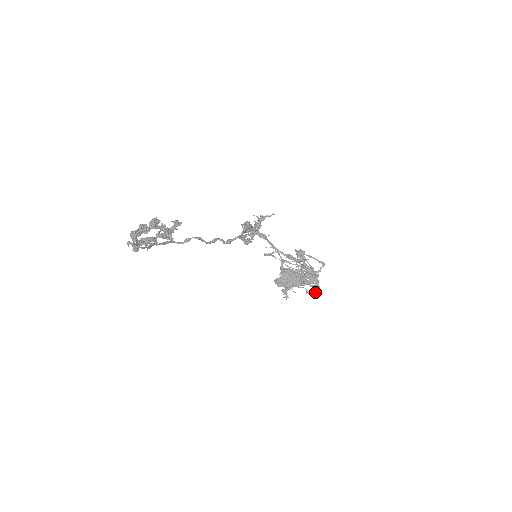
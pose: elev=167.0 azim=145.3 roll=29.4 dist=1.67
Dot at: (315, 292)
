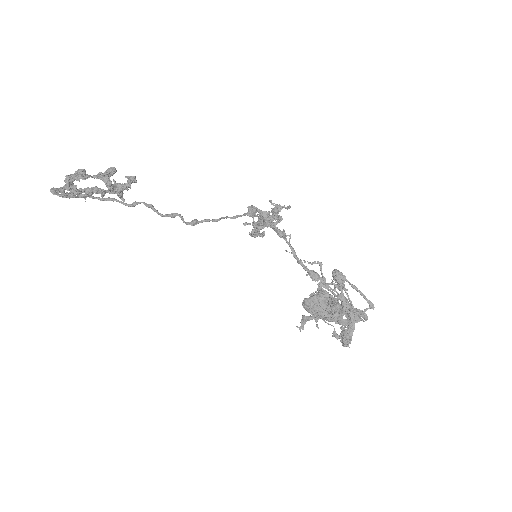
Dot at: (343, 339)
